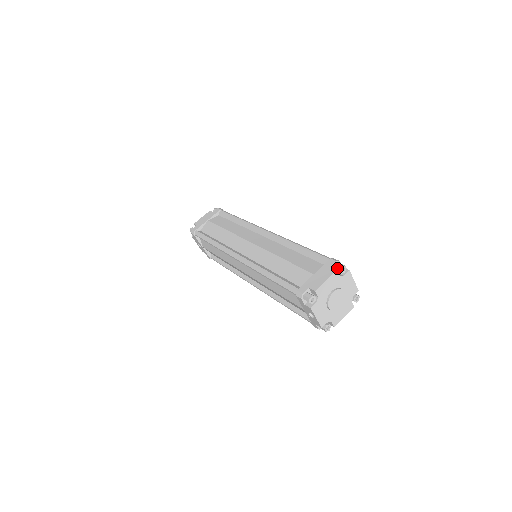
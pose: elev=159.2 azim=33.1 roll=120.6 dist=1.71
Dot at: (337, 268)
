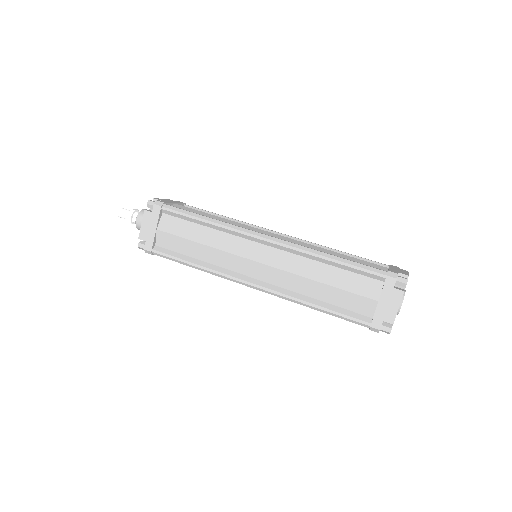
Dot at: occluded
